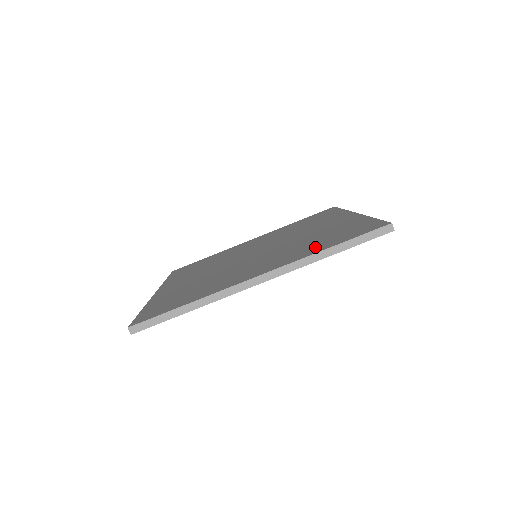
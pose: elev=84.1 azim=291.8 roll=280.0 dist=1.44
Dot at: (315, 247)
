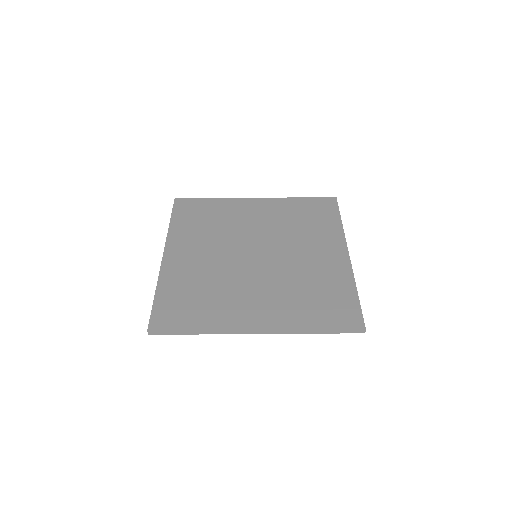
Dot at: (305, 313)
